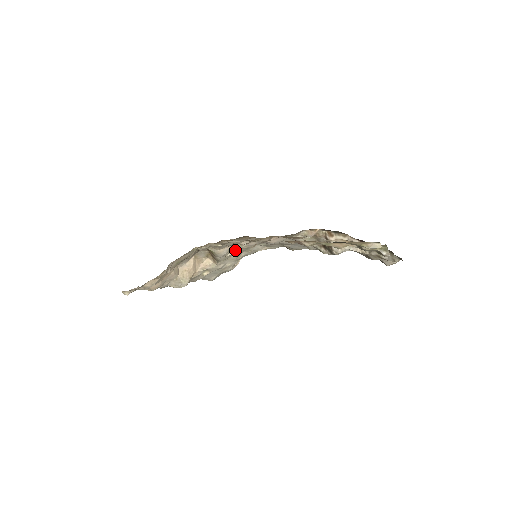
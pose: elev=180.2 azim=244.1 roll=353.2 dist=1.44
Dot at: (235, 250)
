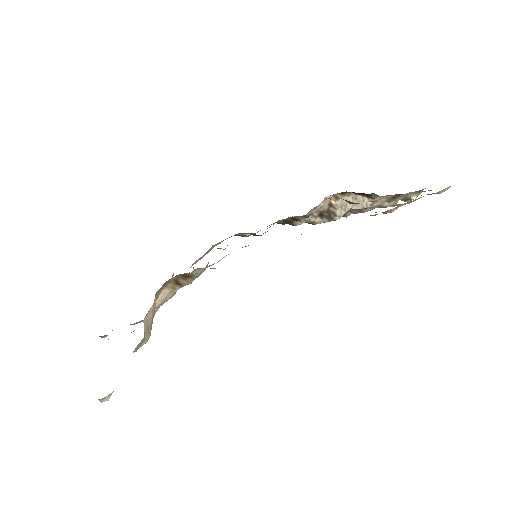
Dot at: occluded
